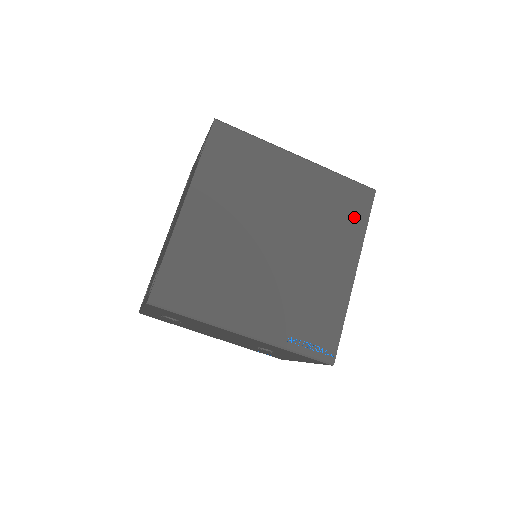
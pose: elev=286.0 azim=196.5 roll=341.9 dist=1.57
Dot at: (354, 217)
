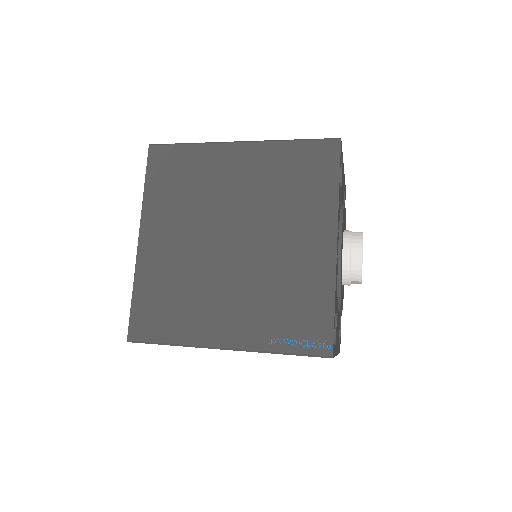
Dot at: (320, 181)
